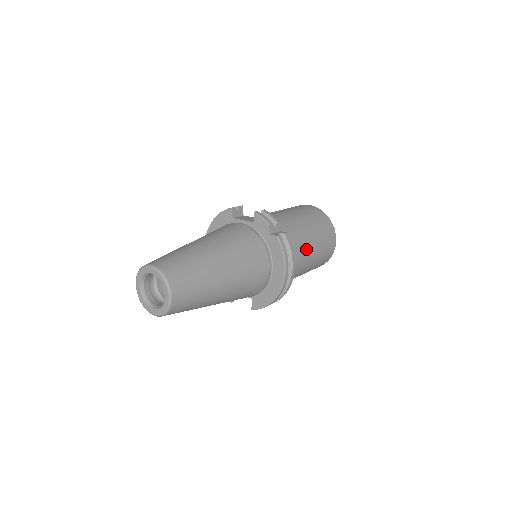
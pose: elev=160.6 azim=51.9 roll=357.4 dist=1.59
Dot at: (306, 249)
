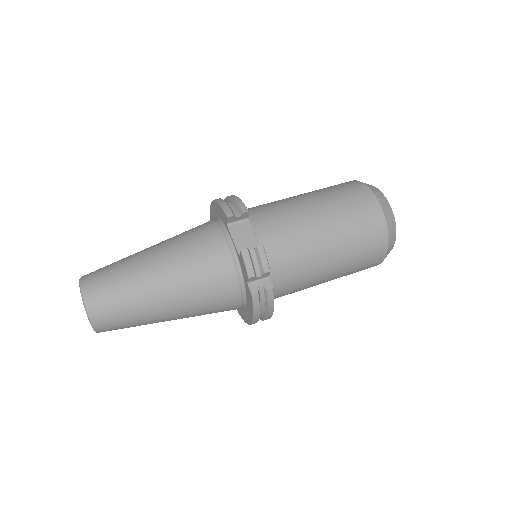
Dot at: (315, 280)
